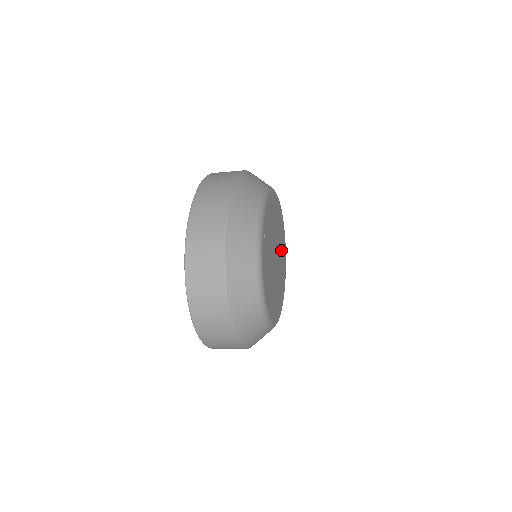
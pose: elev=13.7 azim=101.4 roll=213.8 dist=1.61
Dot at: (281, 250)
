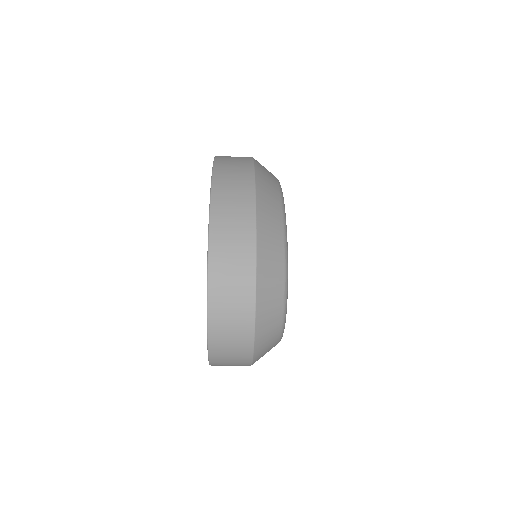
Dot at: occluded
